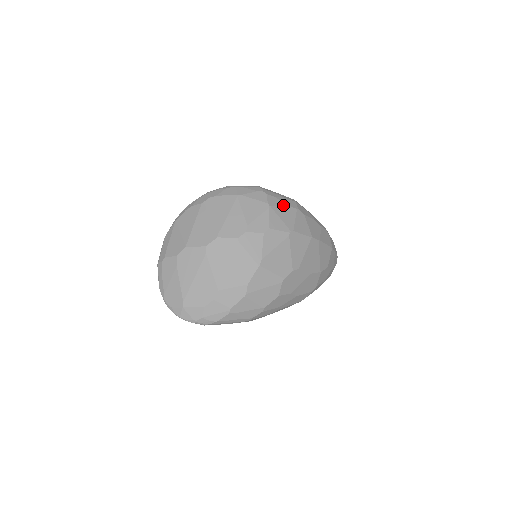
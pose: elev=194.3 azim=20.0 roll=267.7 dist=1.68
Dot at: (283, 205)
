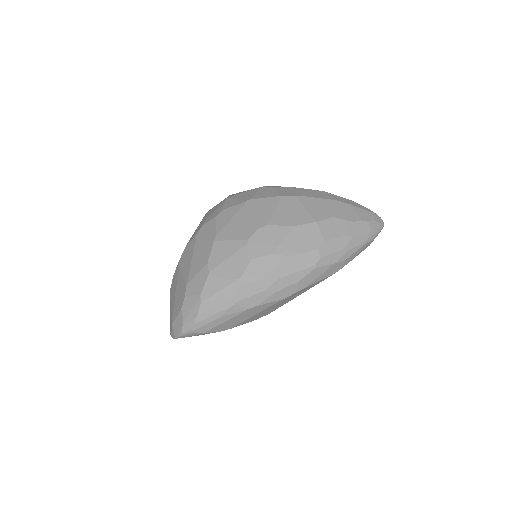
Dot at: (244, 192)
